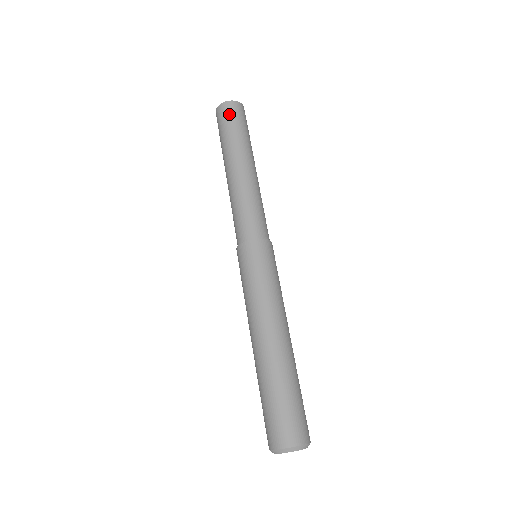
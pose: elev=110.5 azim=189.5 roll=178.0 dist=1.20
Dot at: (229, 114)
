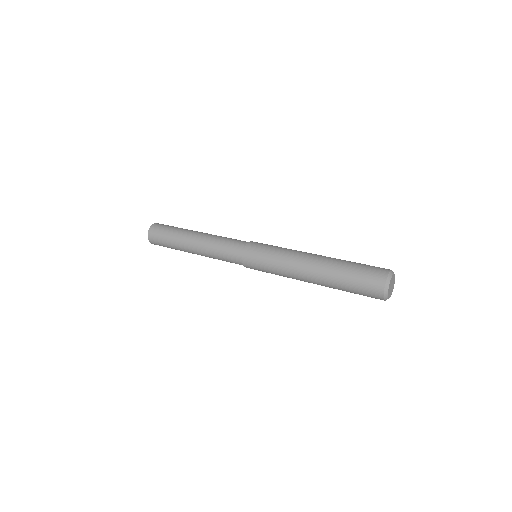
Dot at: (157, 234)
